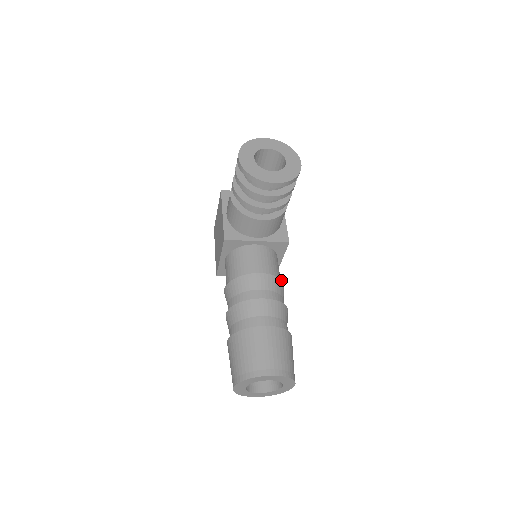
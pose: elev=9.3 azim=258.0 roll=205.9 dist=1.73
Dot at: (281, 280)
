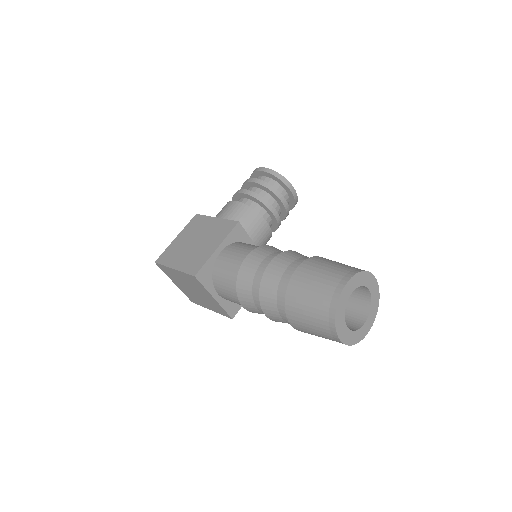
Dot at: occluded
